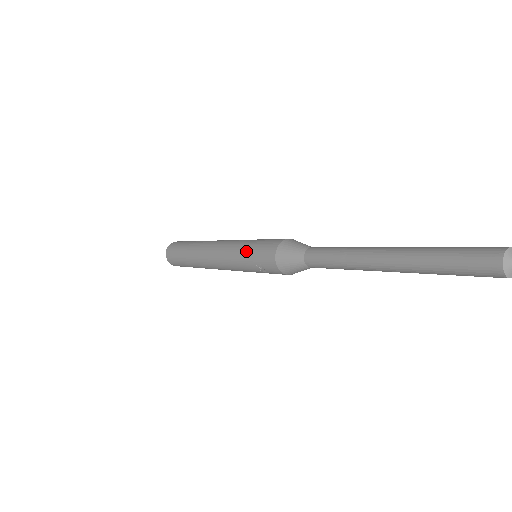
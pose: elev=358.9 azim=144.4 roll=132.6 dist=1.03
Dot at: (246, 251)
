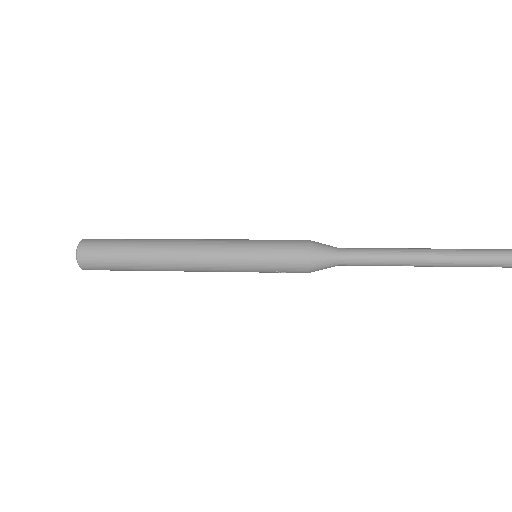
Dot at: (260, 261)
